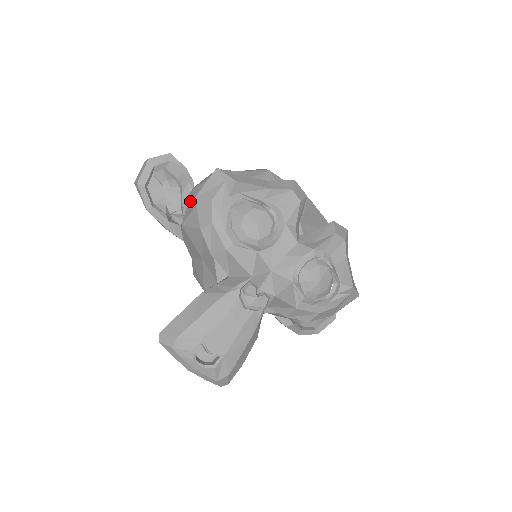
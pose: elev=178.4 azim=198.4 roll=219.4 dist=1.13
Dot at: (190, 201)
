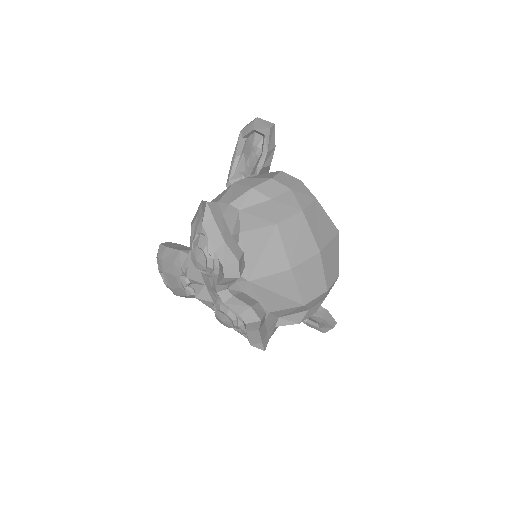
Dot at: occluded
